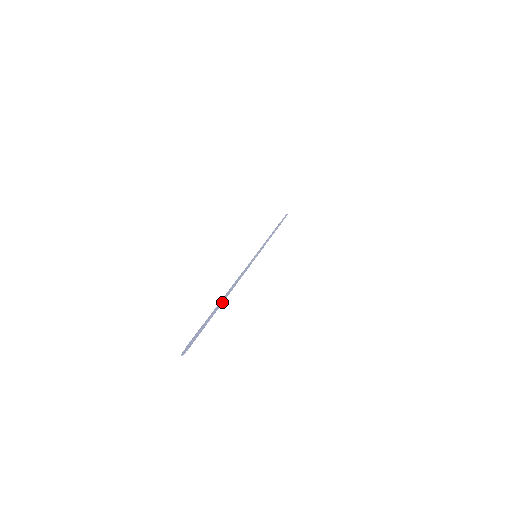
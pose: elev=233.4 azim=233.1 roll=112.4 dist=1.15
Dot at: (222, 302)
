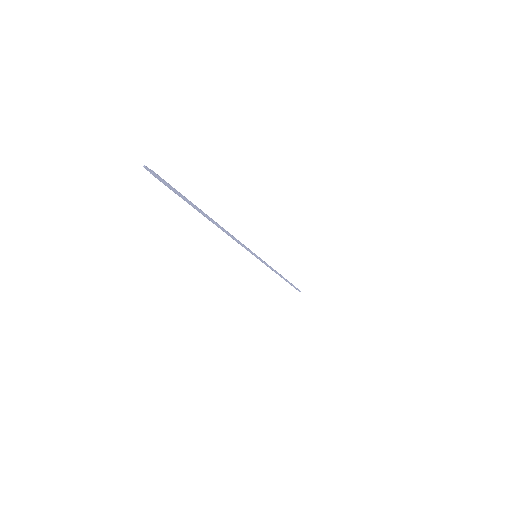
Dot at: (205, 214)
